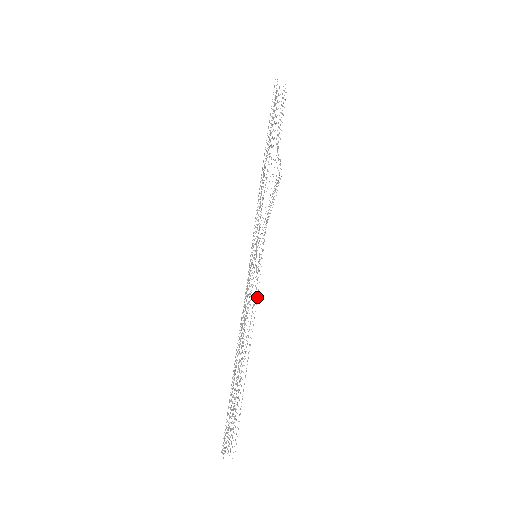
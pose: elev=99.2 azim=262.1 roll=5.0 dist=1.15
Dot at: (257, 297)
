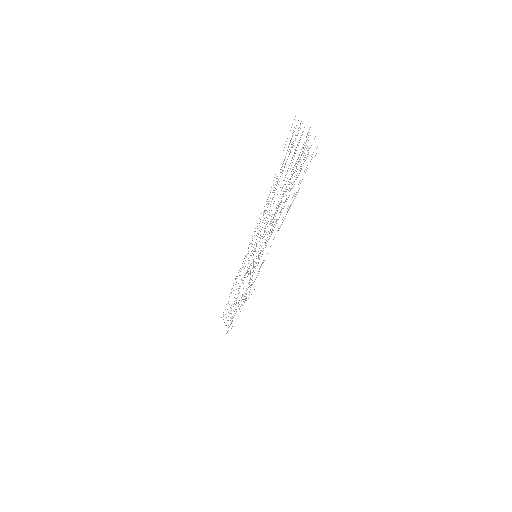
Dot at: occluded
